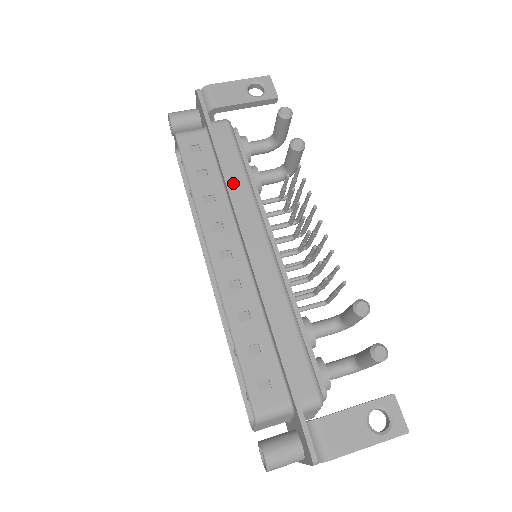
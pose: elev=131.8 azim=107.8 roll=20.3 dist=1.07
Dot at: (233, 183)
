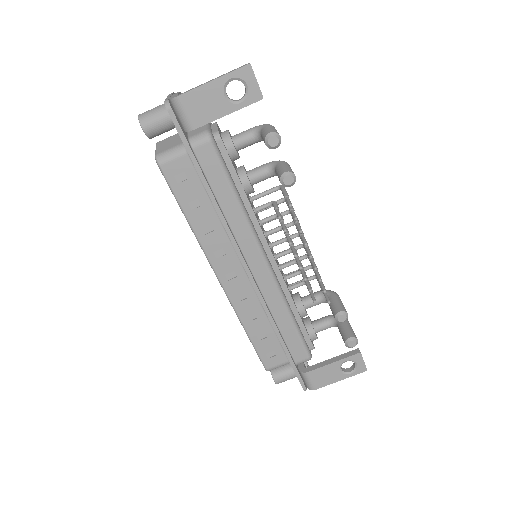
Dot at: (227, 214)
